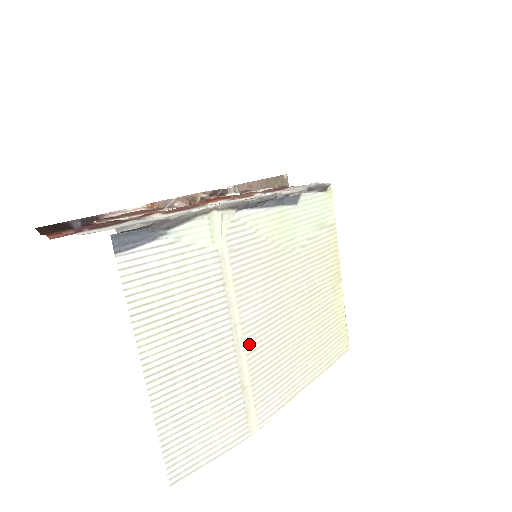
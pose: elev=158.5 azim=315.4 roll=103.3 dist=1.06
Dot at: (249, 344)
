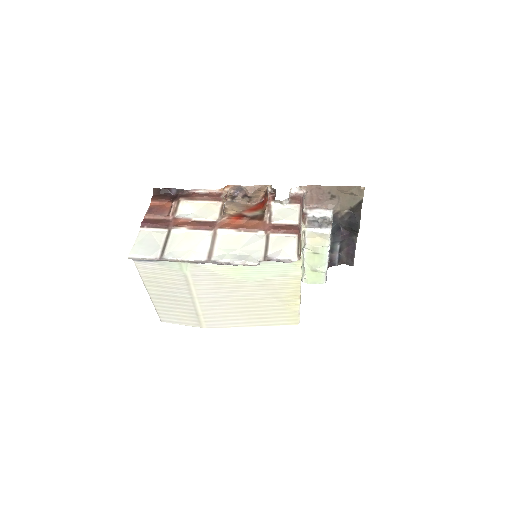
Dot at: (203, 304)
